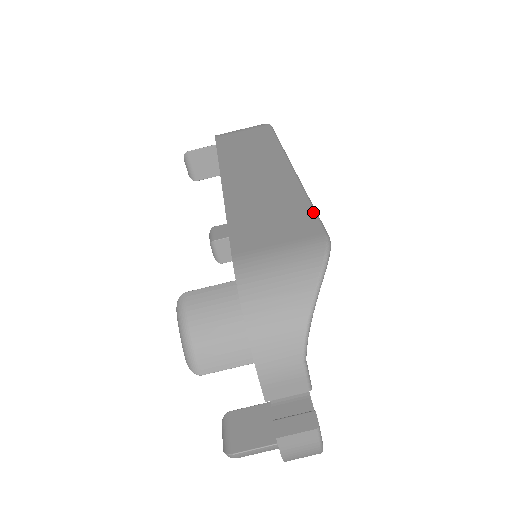
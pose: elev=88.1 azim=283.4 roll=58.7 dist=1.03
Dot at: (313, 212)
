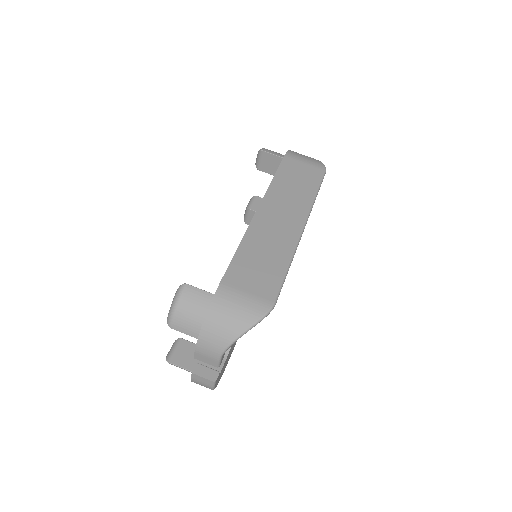
Dot at: (282, 280)
